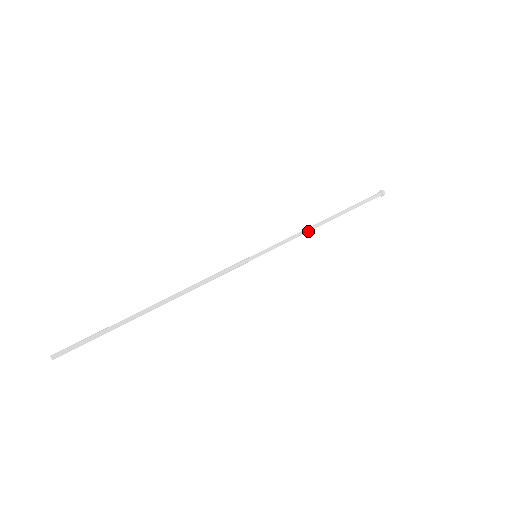
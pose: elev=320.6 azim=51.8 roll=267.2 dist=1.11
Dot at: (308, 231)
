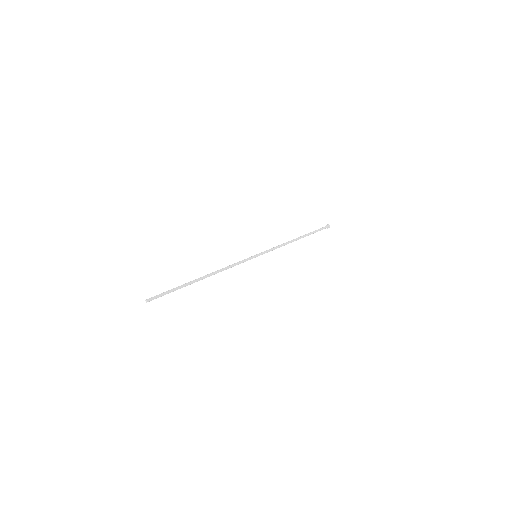
Dot at: occluded
